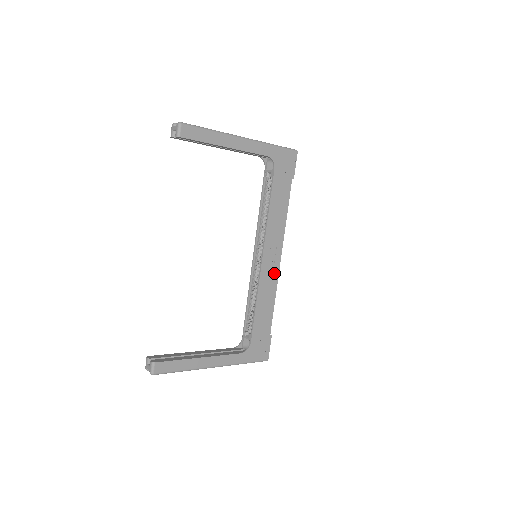
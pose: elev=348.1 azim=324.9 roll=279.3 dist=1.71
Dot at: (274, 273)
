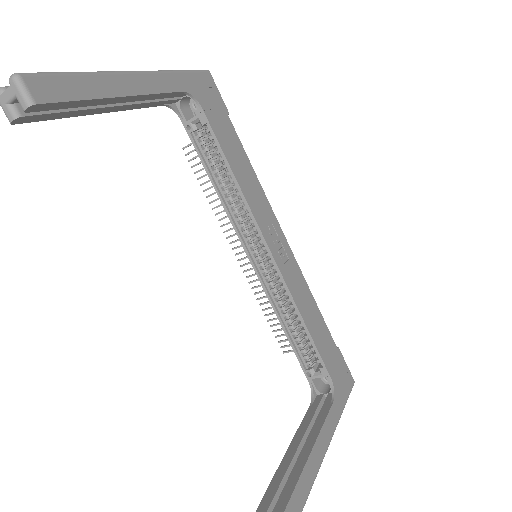
Dot at: (292, 263)
